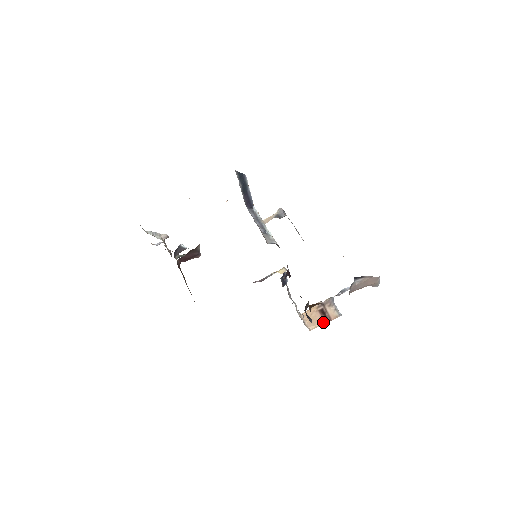
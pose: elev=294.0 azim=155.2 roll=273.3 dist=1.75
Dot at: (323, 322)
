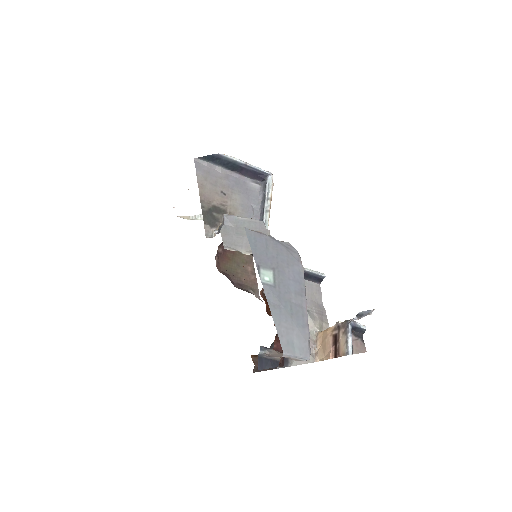
Dot at: (329, 356)
